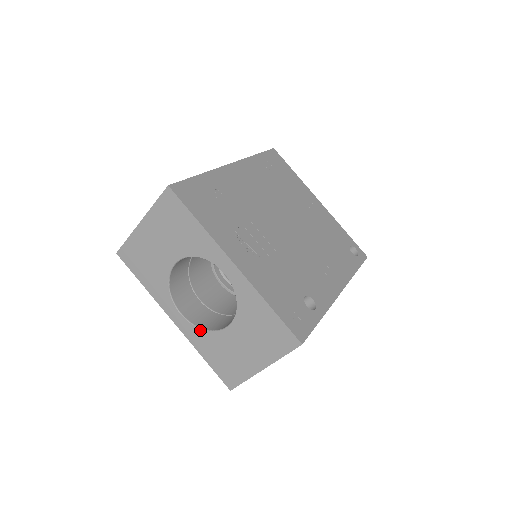
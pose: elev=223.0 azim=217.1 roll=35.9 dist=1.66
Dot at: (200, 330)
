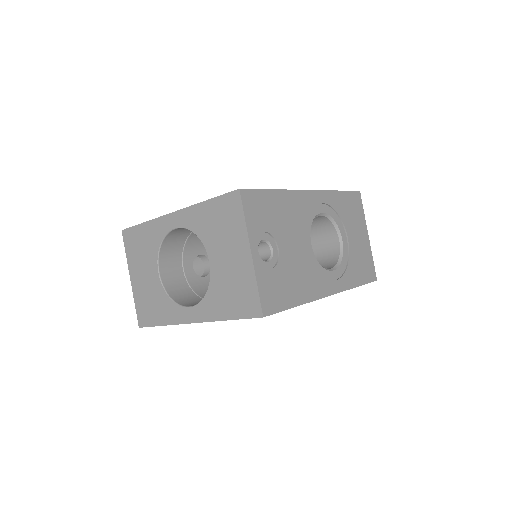
Dot at: (205, 298)
